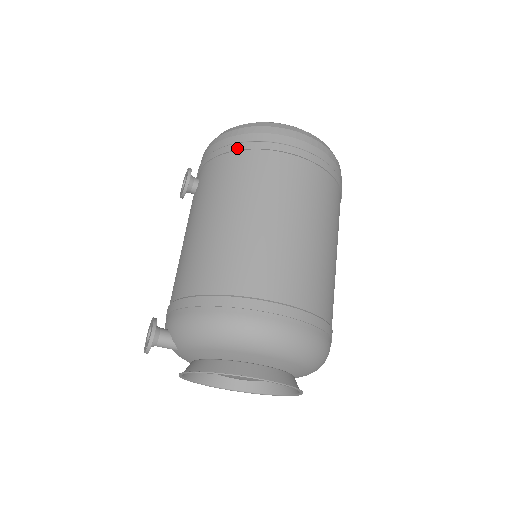
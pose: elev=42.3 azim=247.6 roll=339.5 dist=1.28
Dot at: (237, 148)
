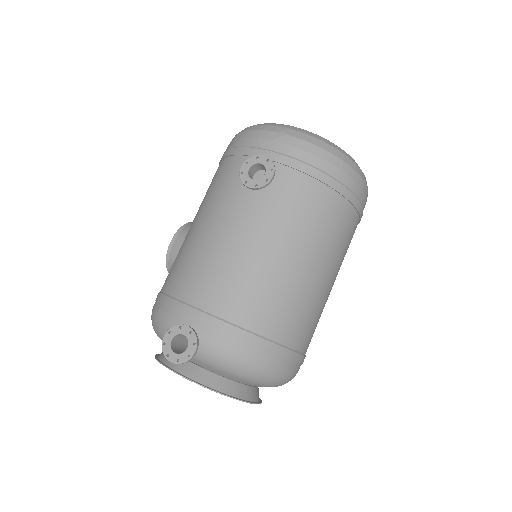
Dot at: (332, 185)
